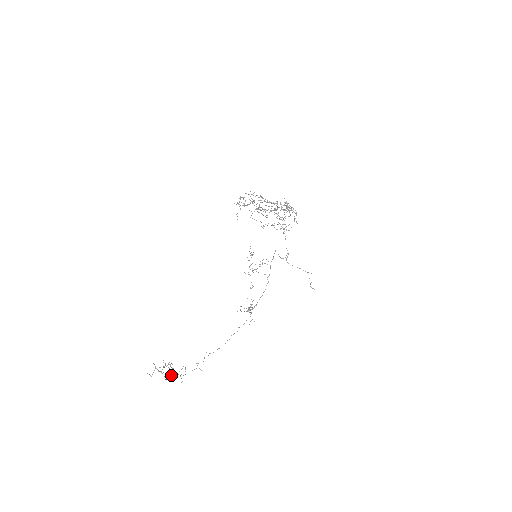
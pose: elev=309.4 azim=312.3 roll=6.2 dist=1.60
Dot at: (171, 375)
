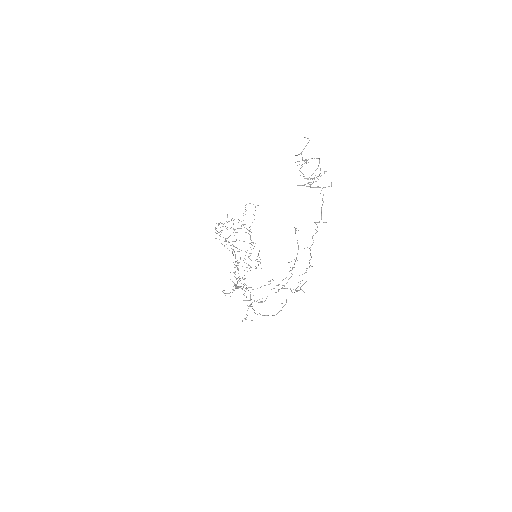
Dot at: occluded
